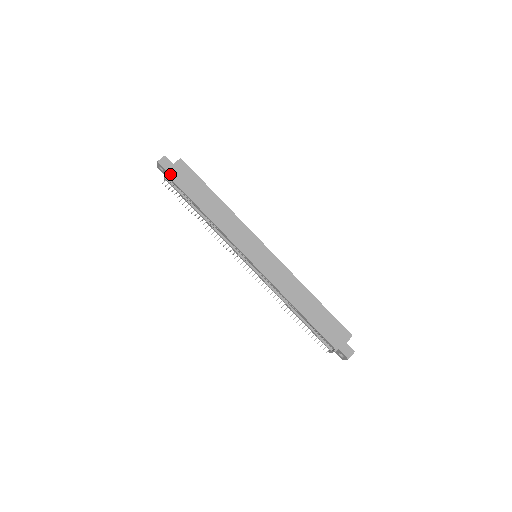
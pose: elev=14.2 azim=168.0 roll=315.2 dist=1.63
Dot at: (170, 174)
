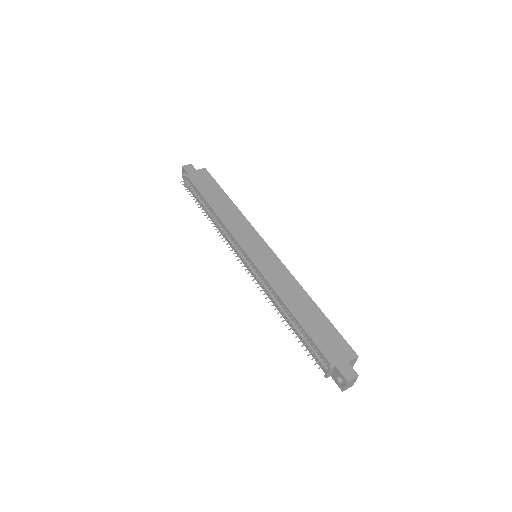
Dot at: (190, 176)
